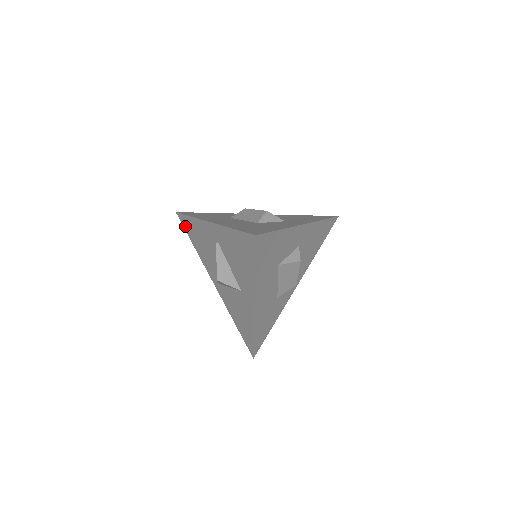
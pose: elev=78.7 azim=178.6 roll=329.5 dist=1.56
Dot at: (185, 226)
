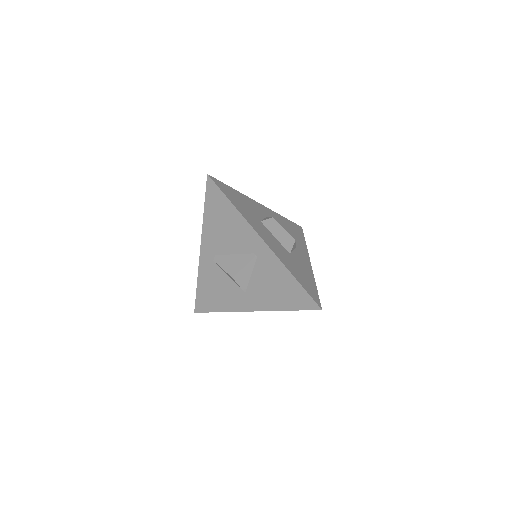
Dot at: (211, 195)
